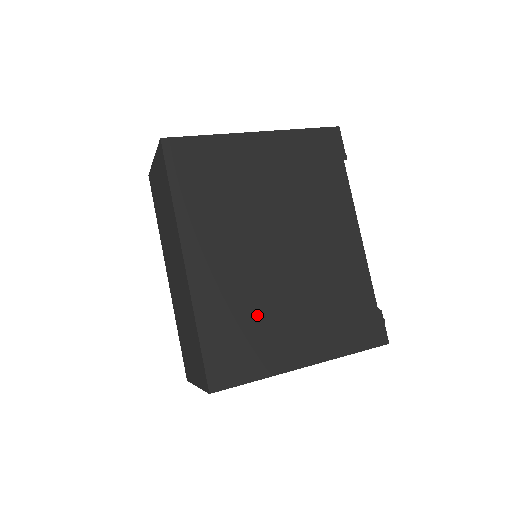
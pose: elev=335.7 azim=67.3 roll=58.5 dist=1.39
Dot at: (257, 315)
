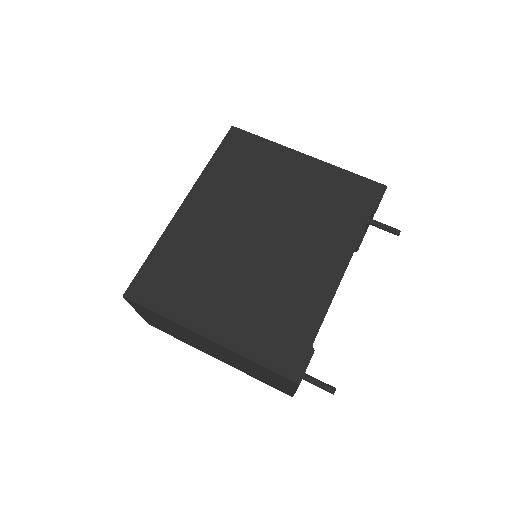
Dot at: (202, 271)
